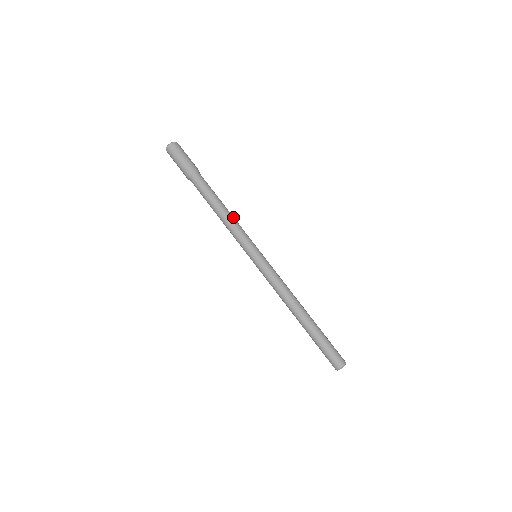
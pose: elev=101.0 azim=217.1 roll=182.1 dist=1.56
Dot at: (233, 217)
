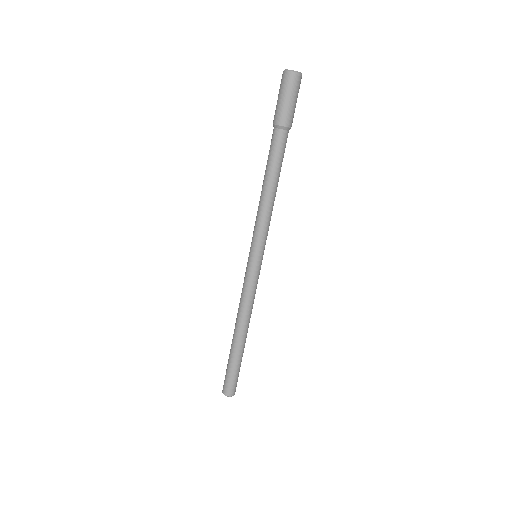
Dot at: (269, 205)
